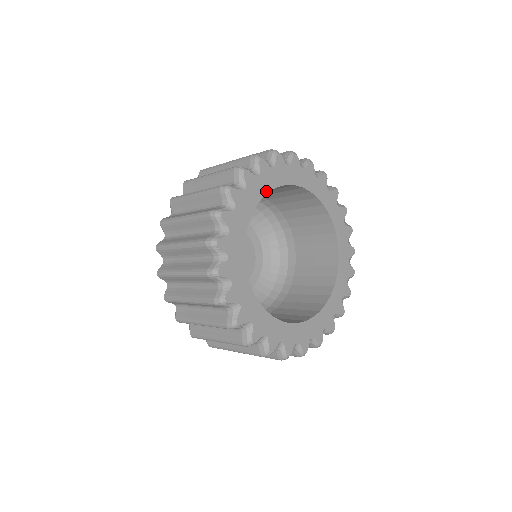
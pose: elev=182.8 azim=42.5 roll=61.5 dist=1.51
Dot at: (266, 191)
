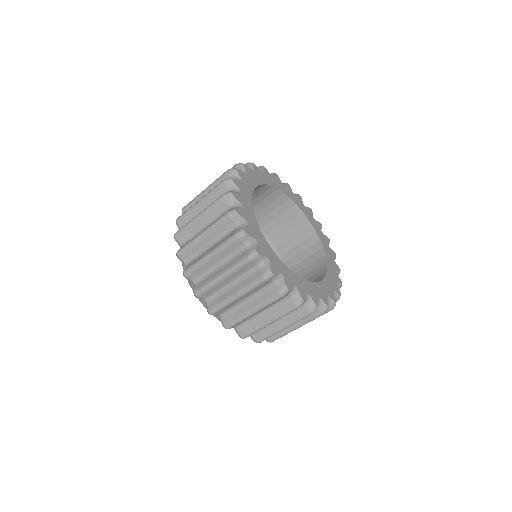
Dot at: (250, 200)
